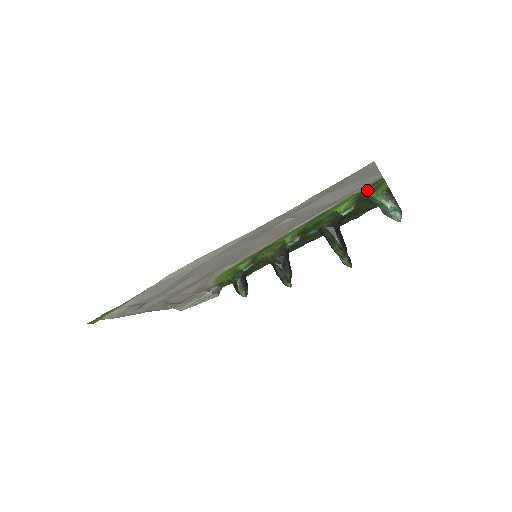
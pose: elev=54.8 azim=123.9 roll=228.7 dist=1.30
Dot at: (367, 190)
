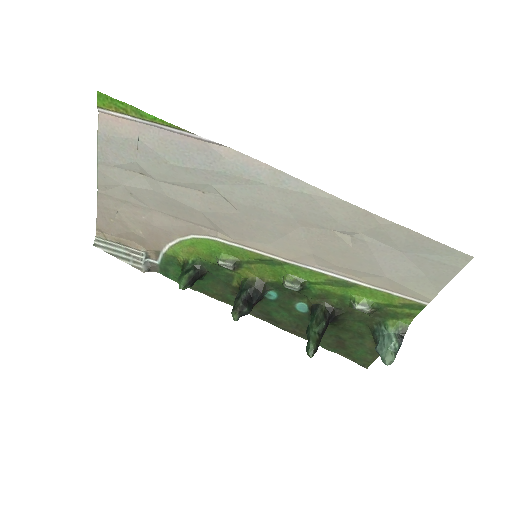
Dot at: (398, 307)
